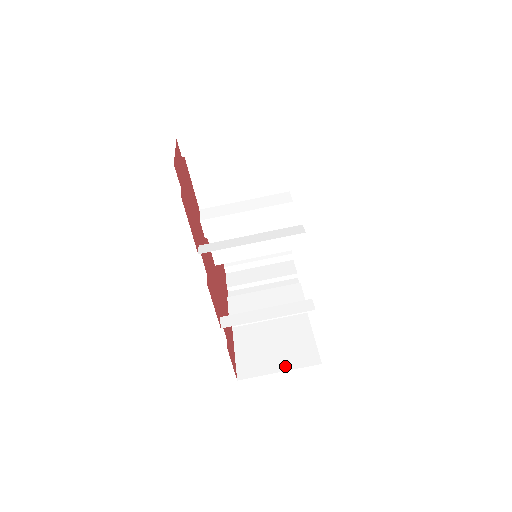
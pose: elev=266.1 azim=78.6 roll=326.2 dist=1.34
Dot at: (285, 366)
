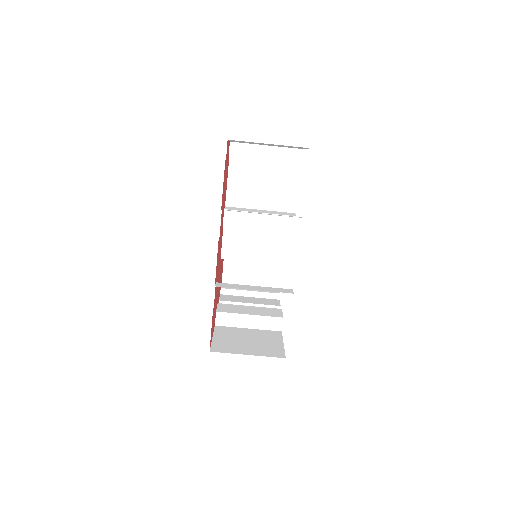
Dot at: (254, 353)
